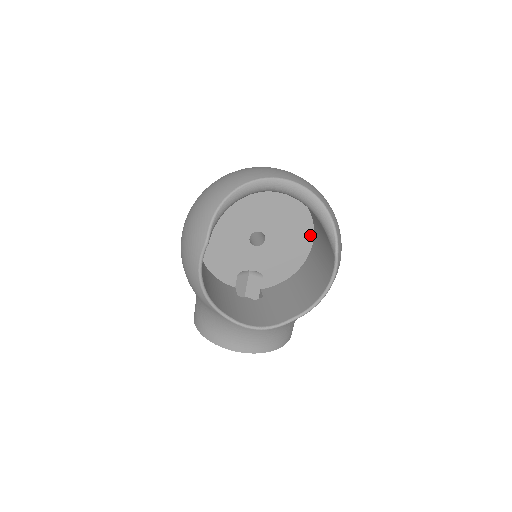
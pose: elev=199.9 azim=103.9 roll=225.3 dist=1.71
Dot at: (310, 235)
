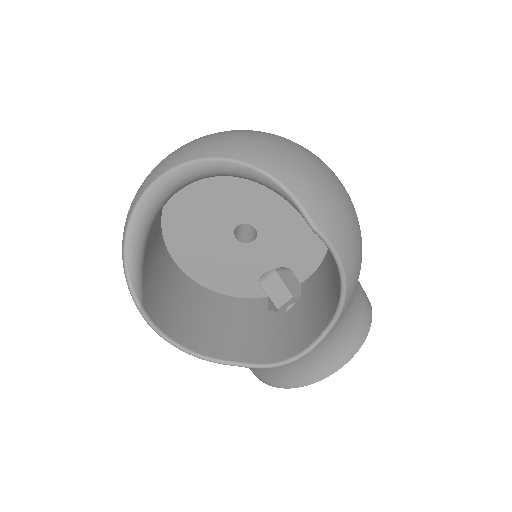
Dot at: occluded
